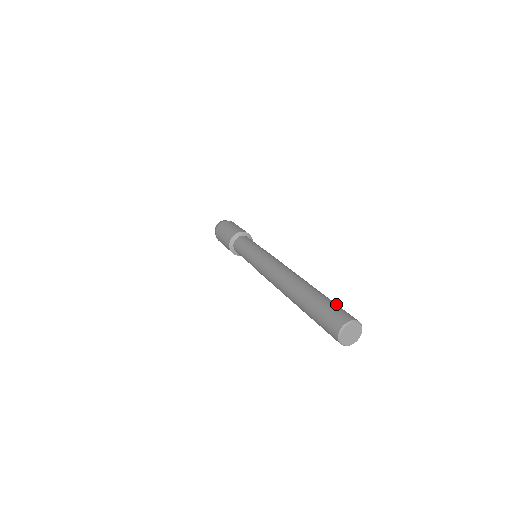
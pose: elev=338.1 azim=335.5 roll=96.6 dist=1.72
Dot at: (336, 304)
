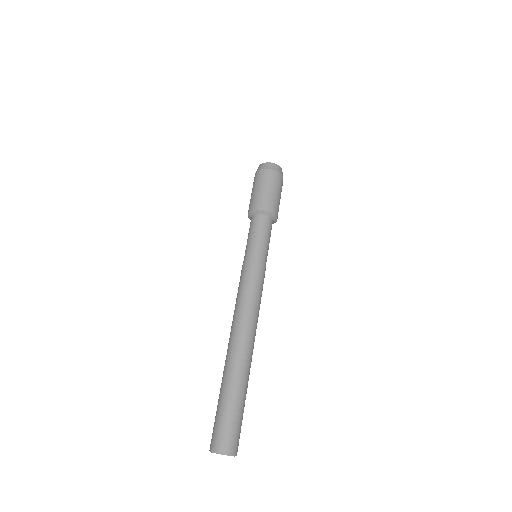
Dot at: (236, 416)
